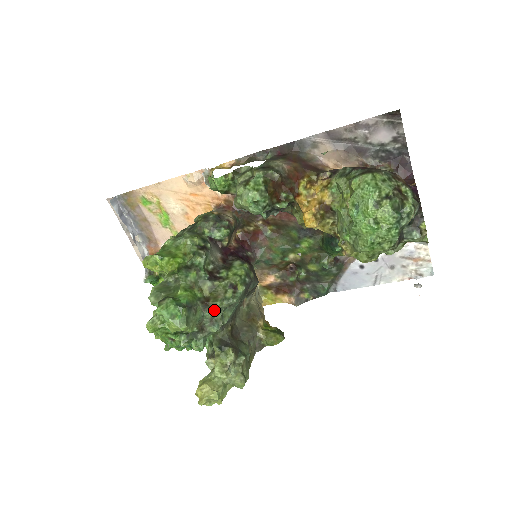
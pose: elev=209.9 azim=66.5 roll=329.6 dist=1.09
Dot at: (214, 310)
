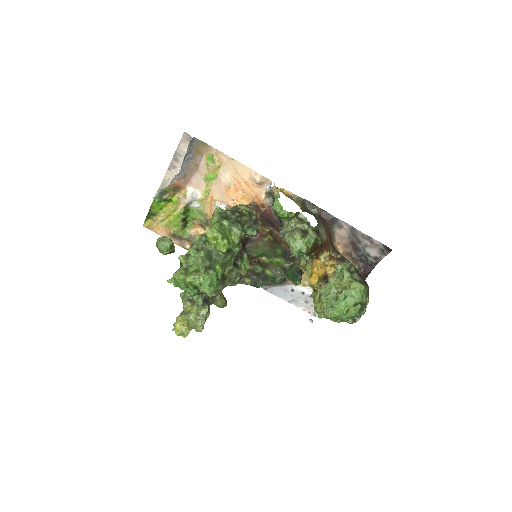
Dot at: (224, 286)
